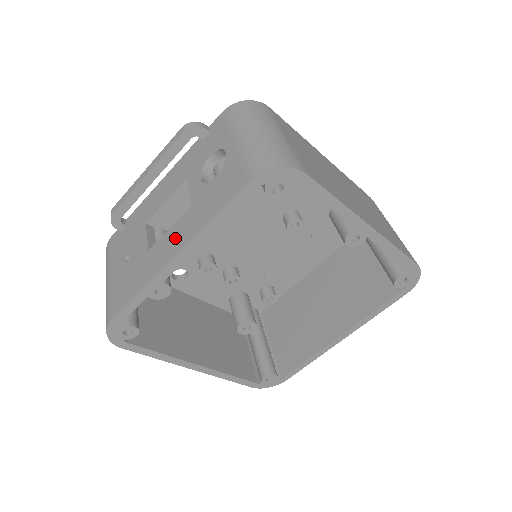
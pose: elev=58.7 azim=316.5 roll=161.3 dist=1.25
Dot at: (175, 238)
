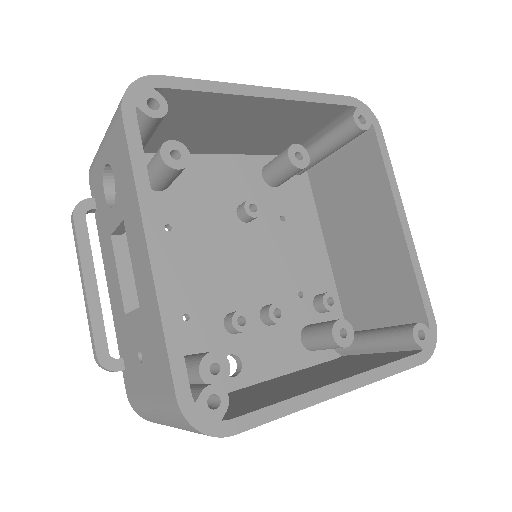
Dot at: (137, 249)
